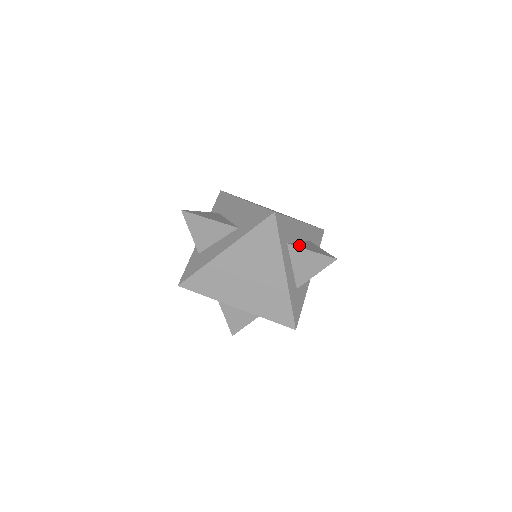
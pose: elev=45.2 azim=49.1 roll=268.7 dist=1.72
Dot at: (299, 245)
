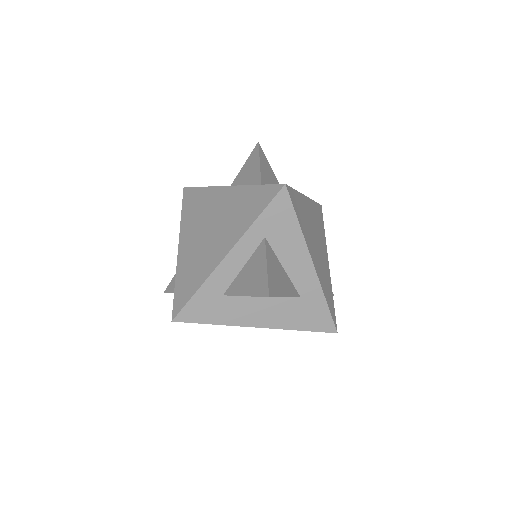
Dot at: (272, 256)
